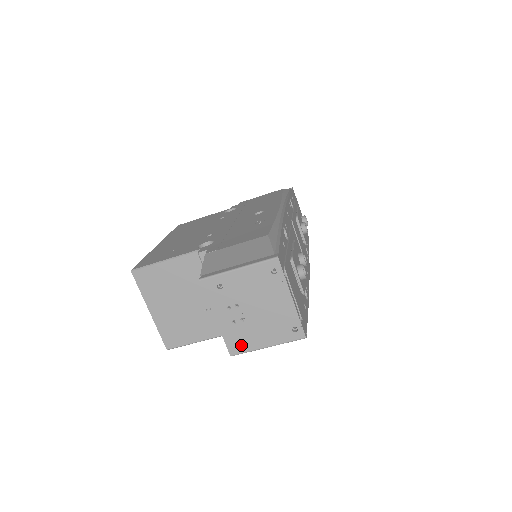
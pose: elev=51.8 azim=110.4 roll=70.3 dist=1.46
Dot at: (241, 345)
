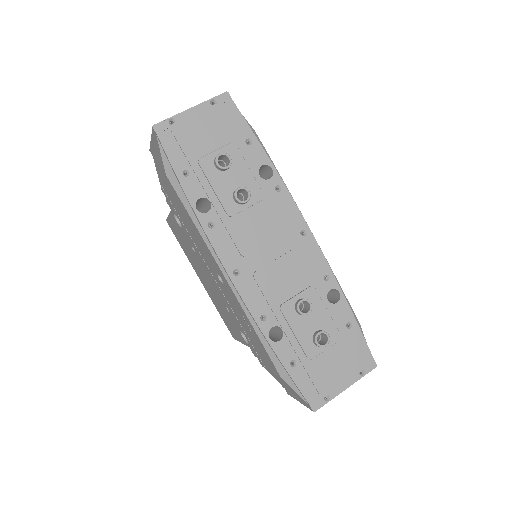
Dot at: occluded
